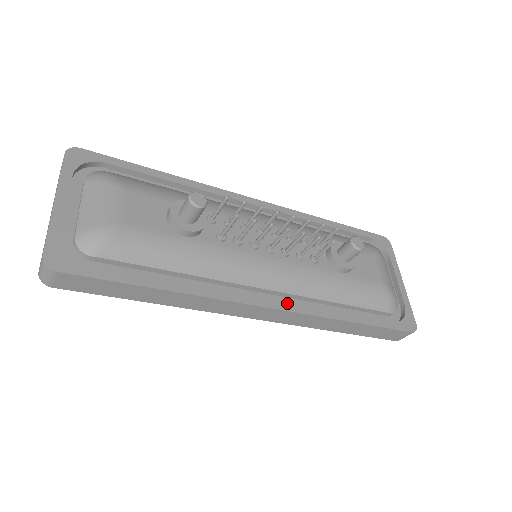
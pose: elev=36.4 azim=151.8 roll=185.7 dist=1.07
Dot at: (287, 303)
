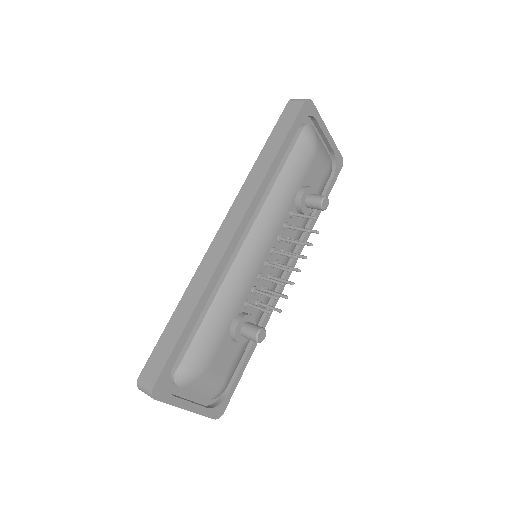
Dot at: (291, 264)
